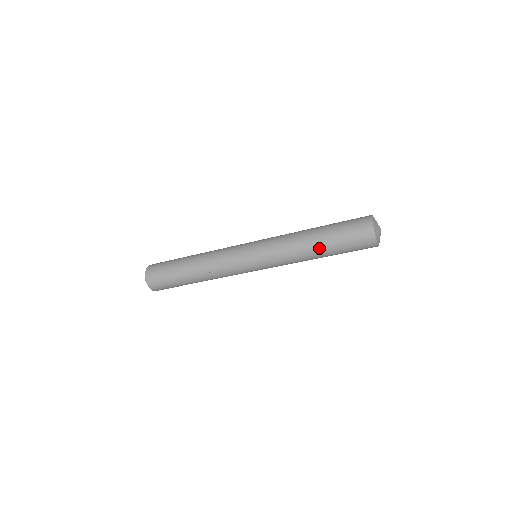
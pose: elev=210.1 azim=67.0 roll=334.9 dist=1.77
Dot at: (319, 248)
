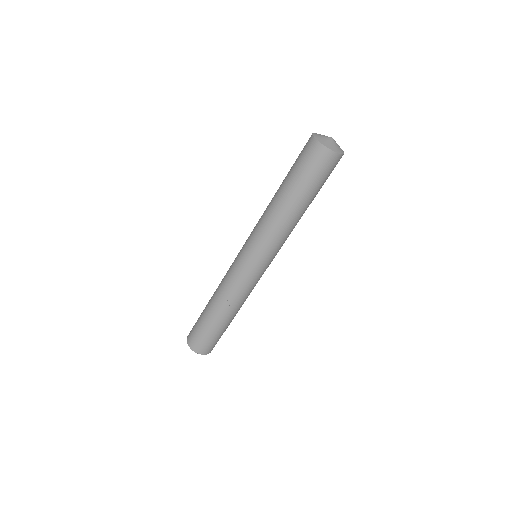
Dot at: (289, 201)
